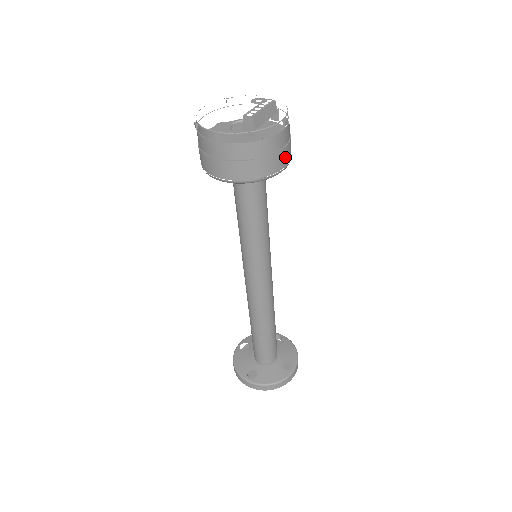
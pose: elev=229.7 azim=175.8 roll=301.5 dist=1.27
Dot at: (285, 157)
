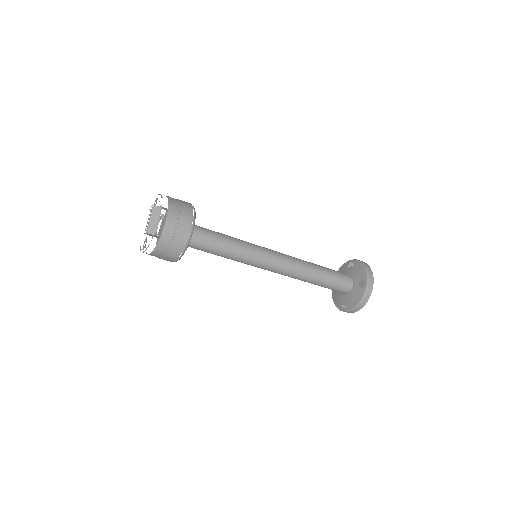
Dot at: (185, 226)
